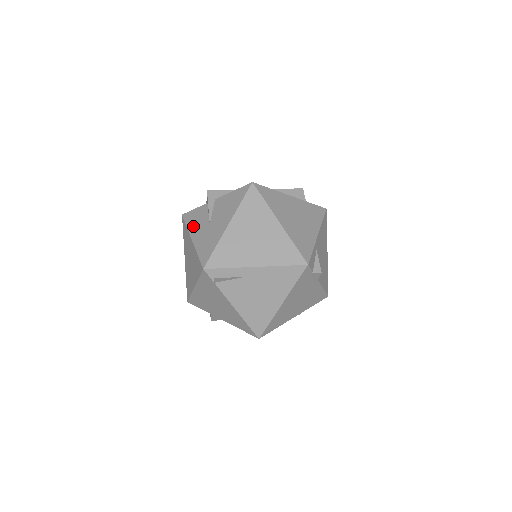
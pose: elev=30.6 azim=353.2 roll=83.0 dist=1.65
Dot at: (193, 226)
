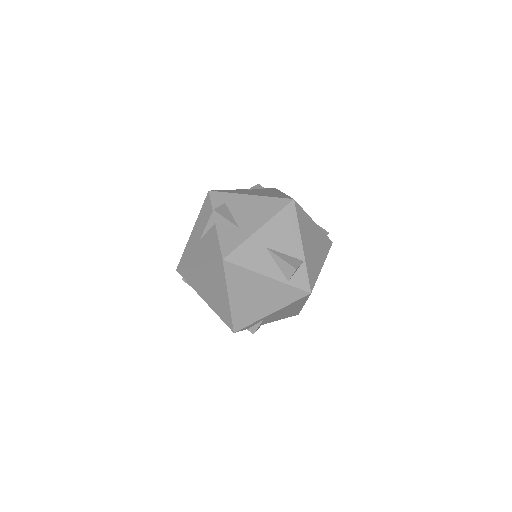
Dot at: (199, 220)
